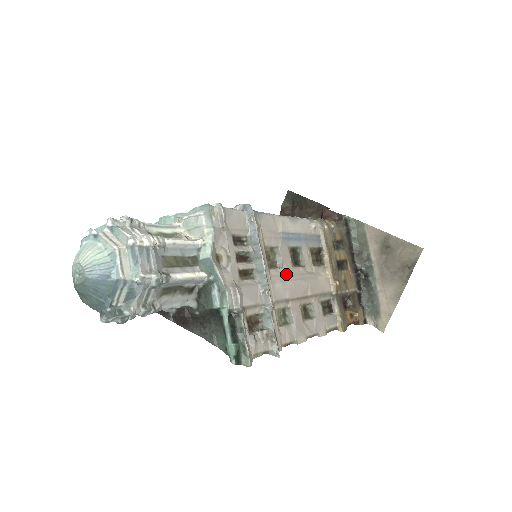
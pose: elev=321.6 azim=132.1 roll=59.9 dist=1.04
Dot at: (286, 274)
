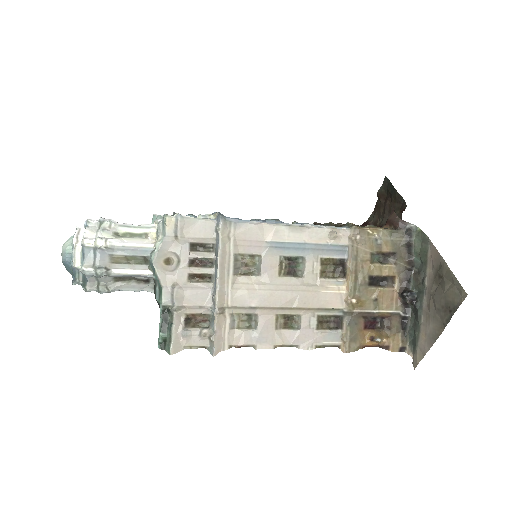
Dot at: (263, 283)
